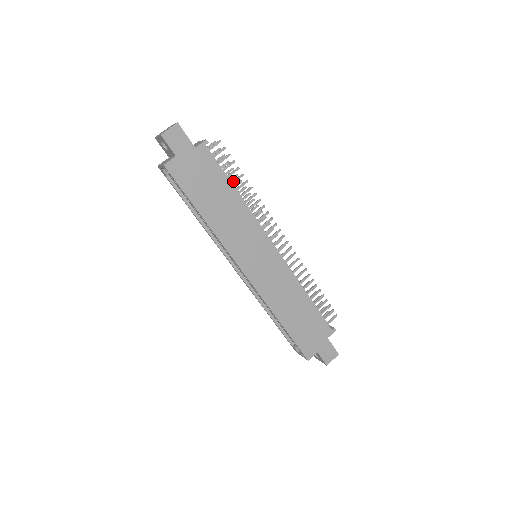
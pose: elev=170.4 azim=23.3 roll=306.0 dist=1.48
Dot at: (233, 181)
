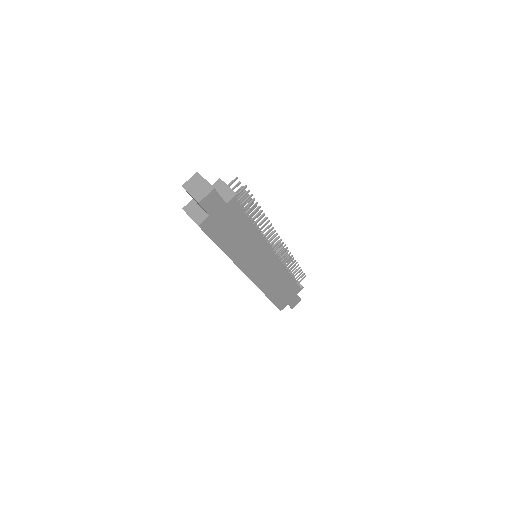
Dot at: (251, 214)
